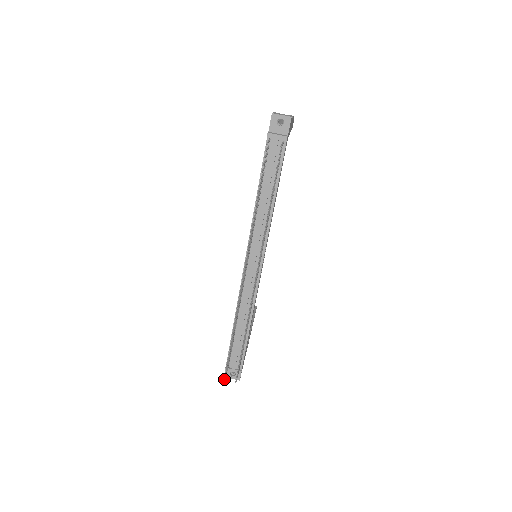
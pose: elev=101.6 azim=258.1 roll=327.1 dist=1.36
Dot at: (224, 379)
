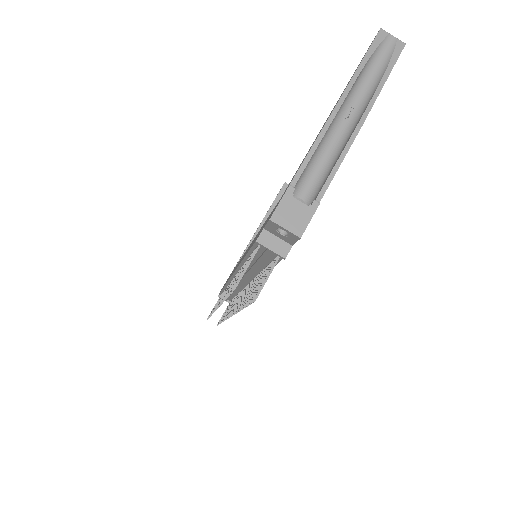
Dot at: occluded
